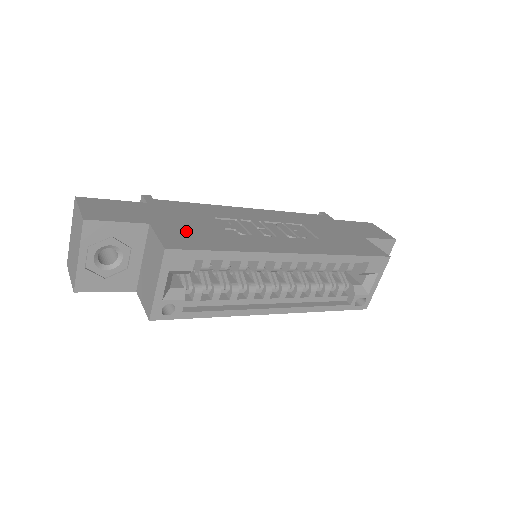
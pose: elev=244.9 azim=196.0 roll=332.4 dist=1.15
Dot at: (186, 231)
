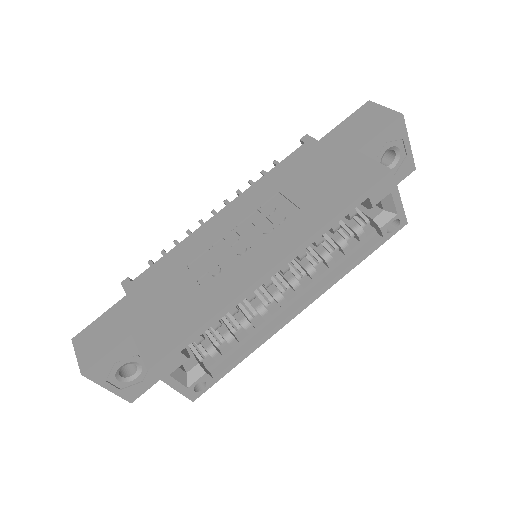
Dot at: (163, 320)
